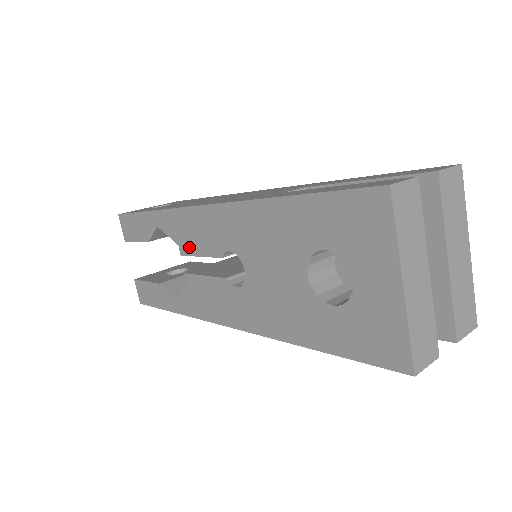
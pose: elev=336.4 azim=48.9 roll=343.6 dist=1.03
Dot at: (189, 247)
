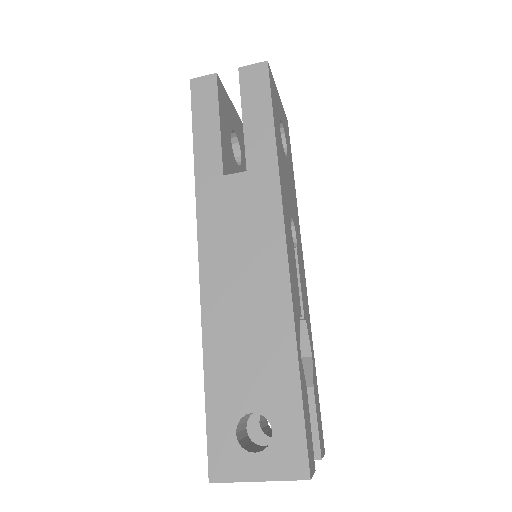
Dot at: occluded
